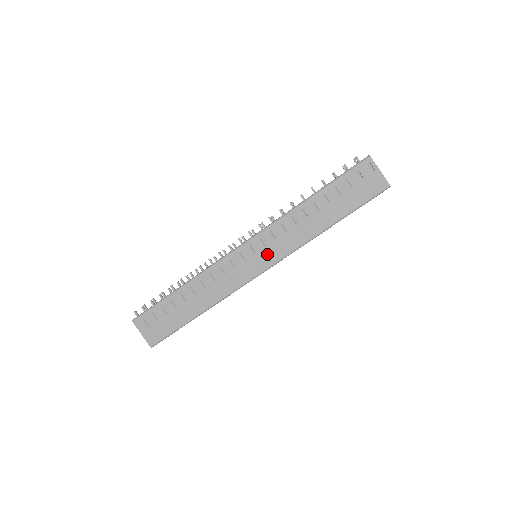
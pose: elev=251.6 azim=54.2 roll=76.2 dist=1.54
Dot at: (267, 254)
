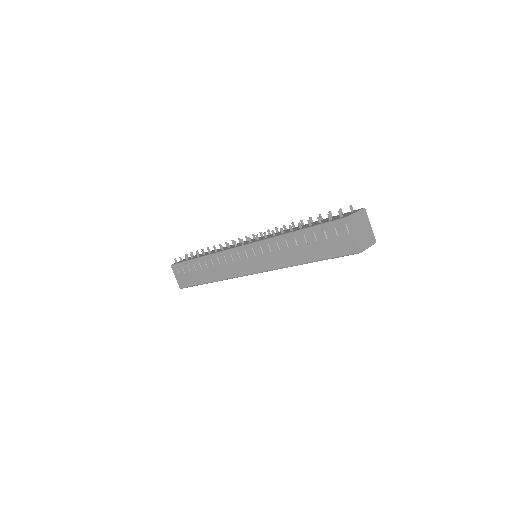
Dot at: (256, 262)
